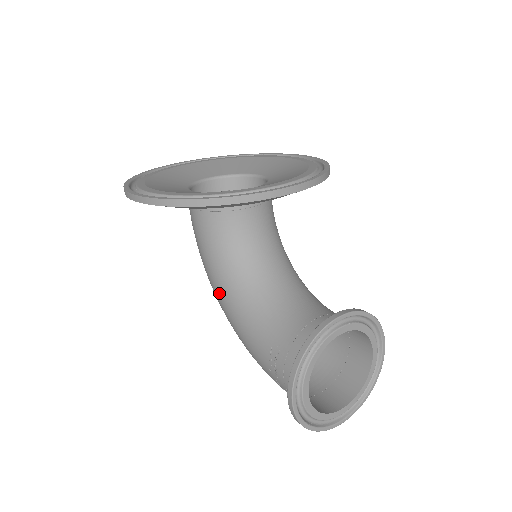
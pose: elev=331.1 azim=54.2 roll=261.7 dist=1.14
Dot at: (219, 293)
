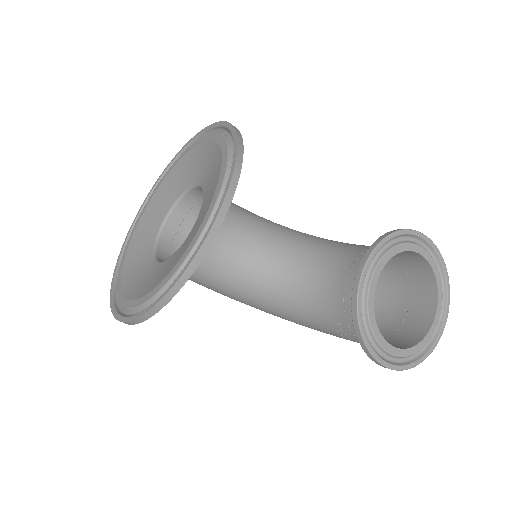
Dot at: occluded
